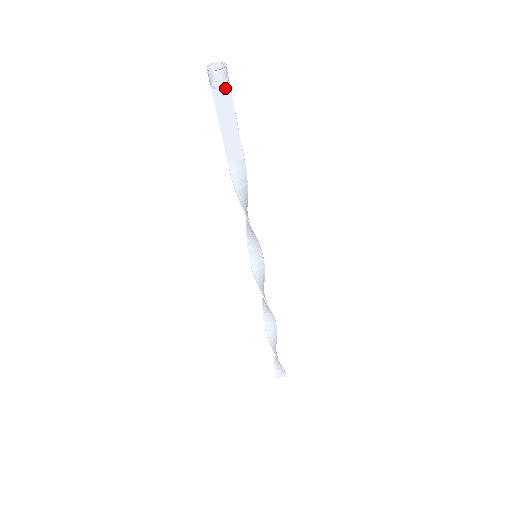
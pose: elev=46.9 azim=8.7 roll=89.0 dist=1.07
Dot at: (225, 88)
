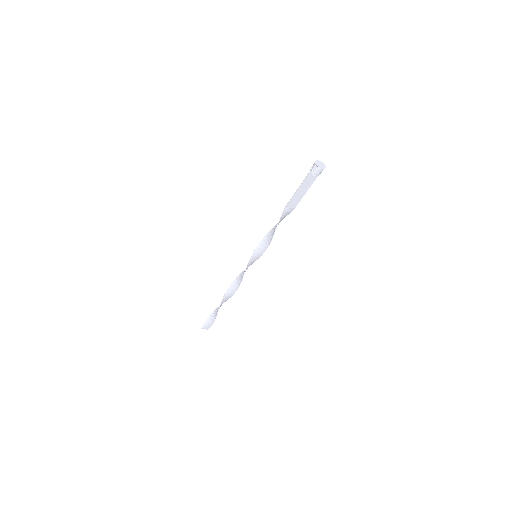
Dot at: (316, 175)
